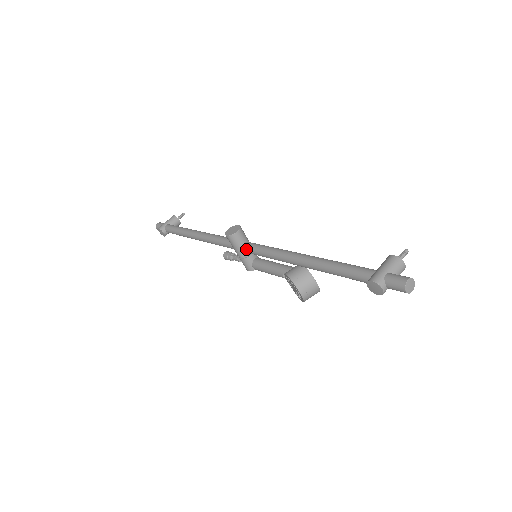
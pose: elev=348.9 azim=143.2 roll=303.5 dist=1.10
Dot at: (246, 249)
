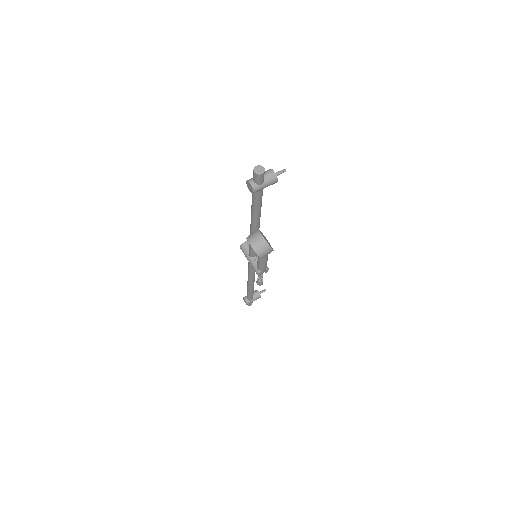
Dot at: (249, 251)
